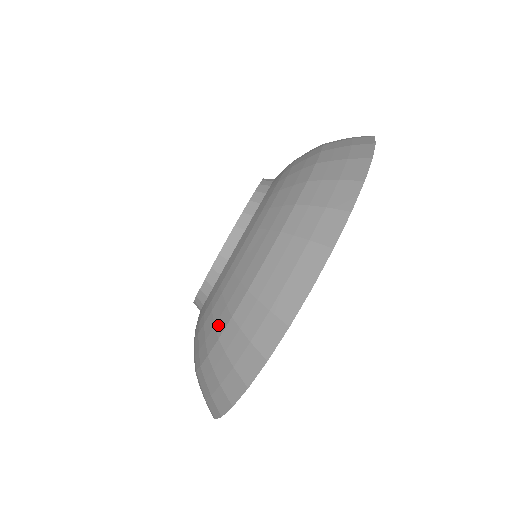
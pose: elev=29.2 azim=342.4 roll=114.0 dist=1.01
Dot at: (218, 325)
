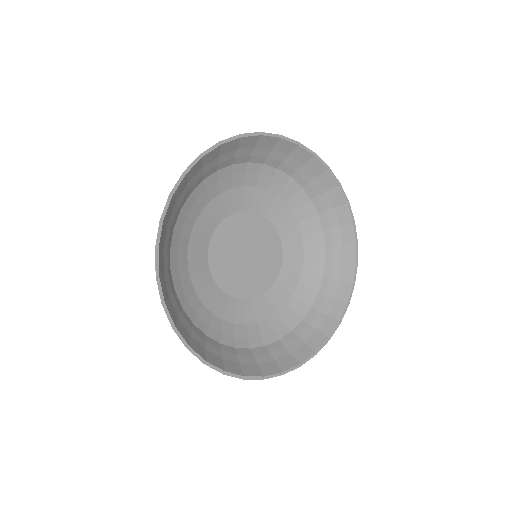
Dot at: (172, 265)
